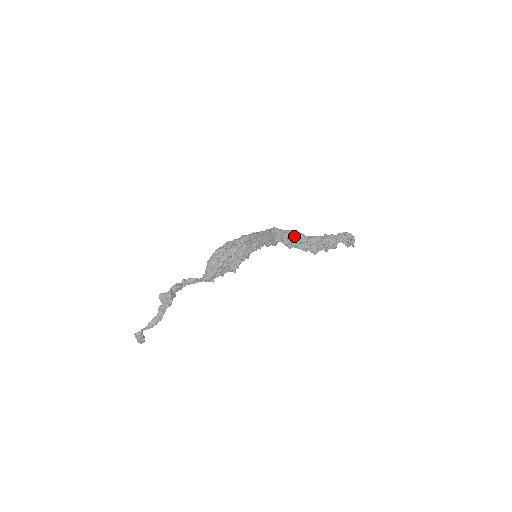
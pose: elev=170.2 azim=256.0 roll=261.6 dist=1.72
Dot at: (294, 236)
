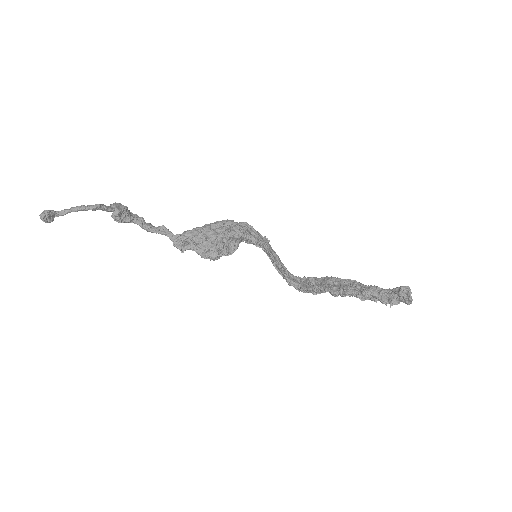
Dot at: (317, 278)
